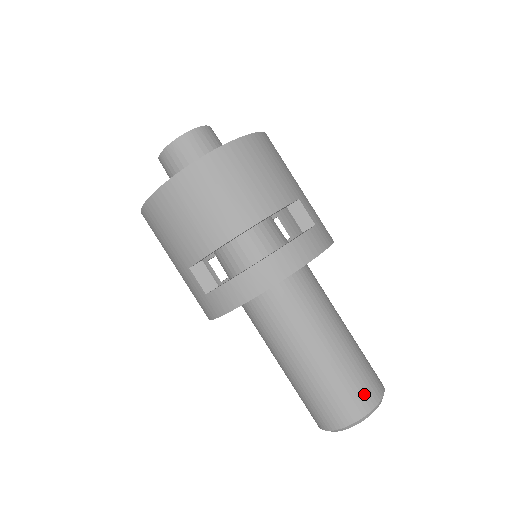
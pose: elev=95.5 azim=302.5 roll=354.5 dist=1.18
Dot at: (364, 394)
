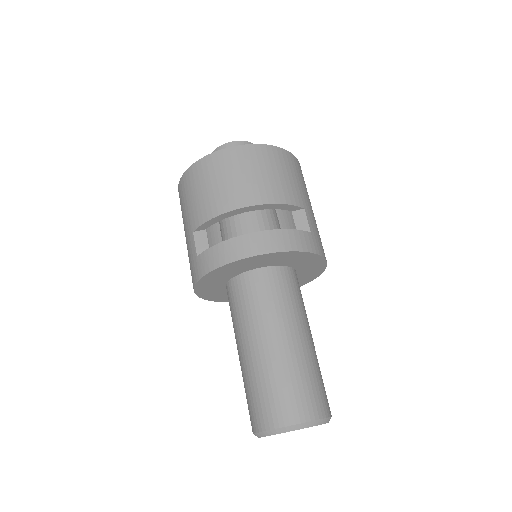
Dot at: (304, 402)
